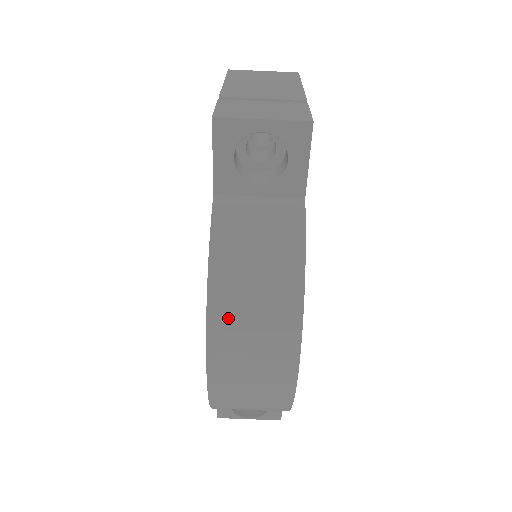
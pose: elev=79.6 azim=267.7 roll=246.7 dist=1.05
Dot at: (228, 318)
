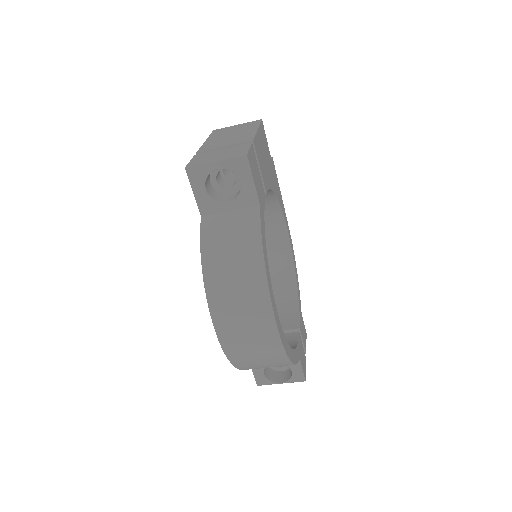
Dot at: (220, 294)
